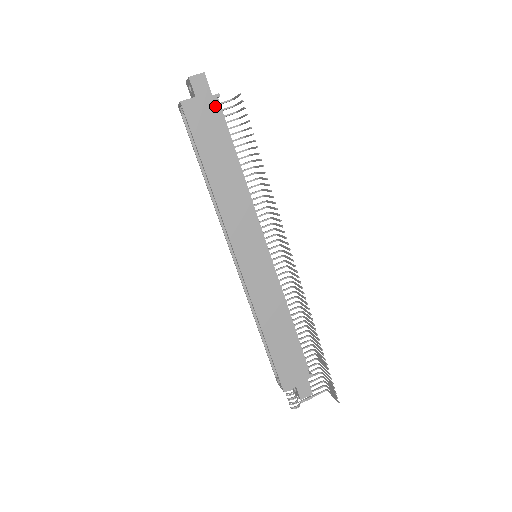
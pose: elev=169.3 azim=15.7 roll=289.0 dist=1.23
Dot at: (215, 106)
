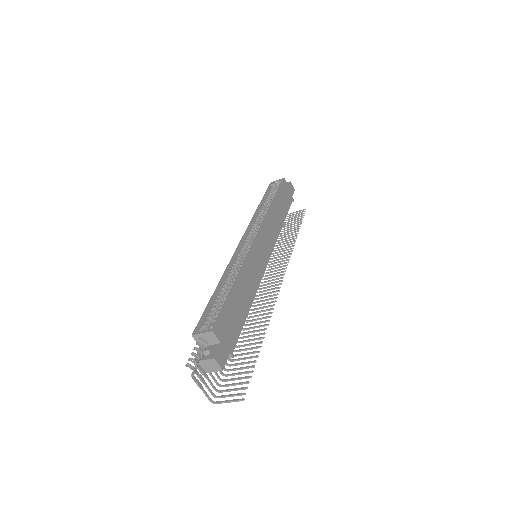
Dot at: (291, 199)
